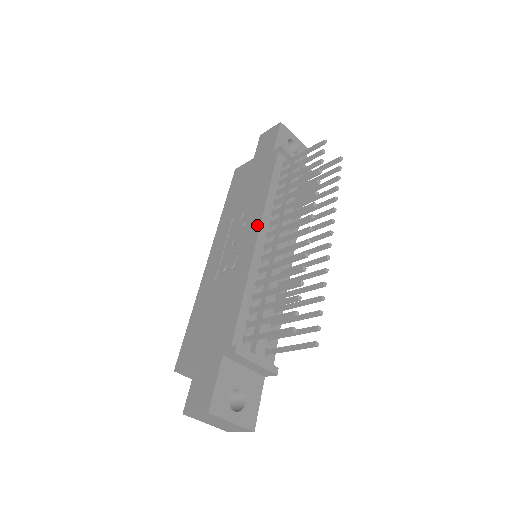
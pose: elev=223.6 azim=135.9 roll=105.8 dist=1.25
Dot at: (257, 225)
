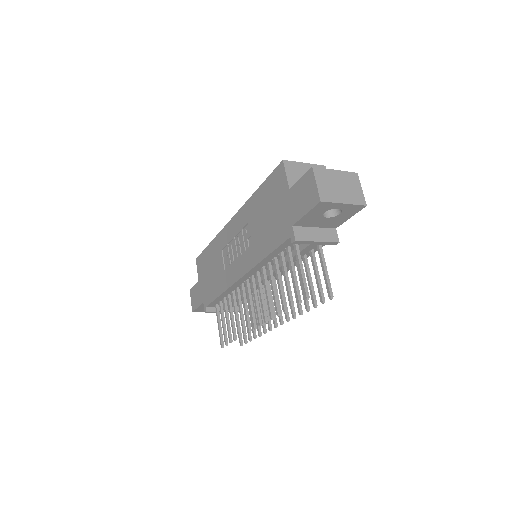
Dot at: (244, 271)
